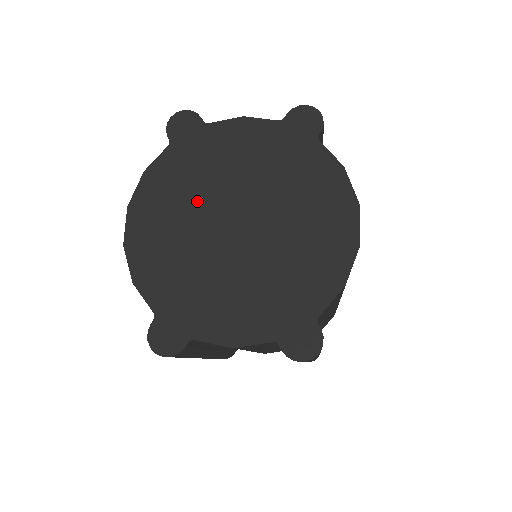
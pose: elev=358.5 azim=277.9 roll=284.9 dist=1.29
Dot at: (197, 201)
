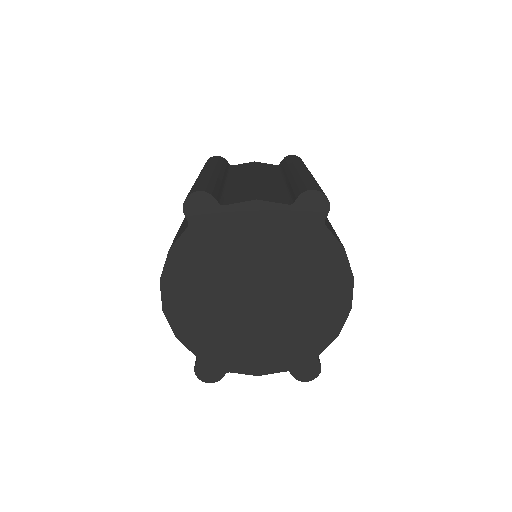
Dot at: (221, 276)
